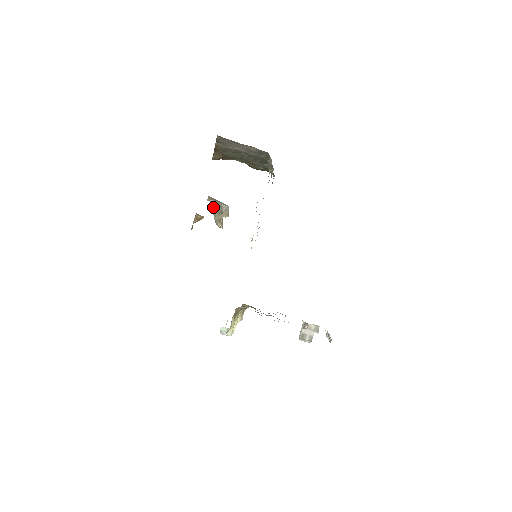
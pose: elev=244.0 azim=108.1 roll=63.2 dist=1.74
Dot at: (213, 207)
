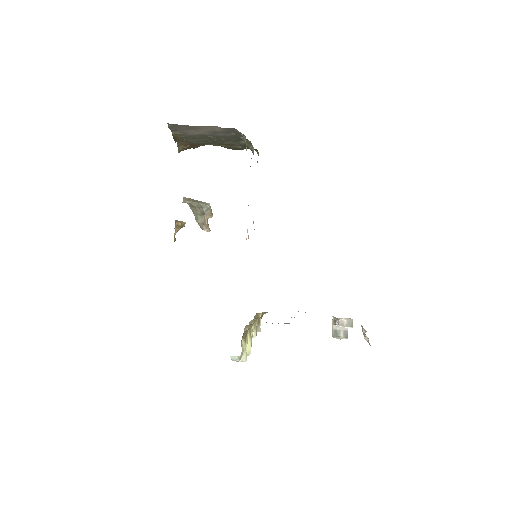
Dot at: (192, 209)
